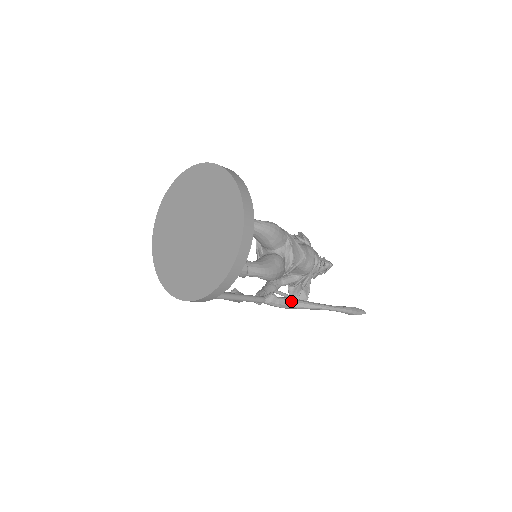
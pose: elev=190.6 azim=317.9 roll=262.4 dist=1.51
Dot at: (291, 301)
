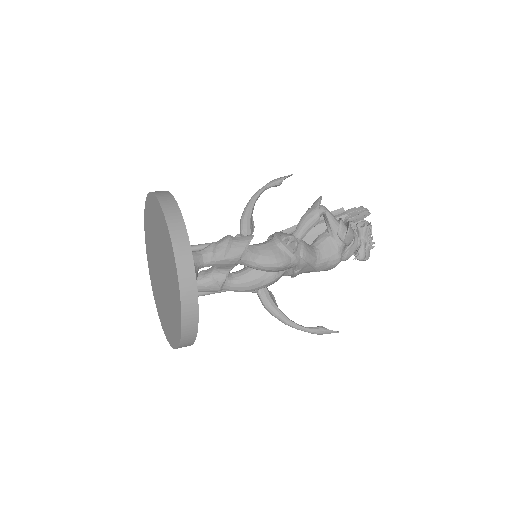
Dot at: (264, 305)
